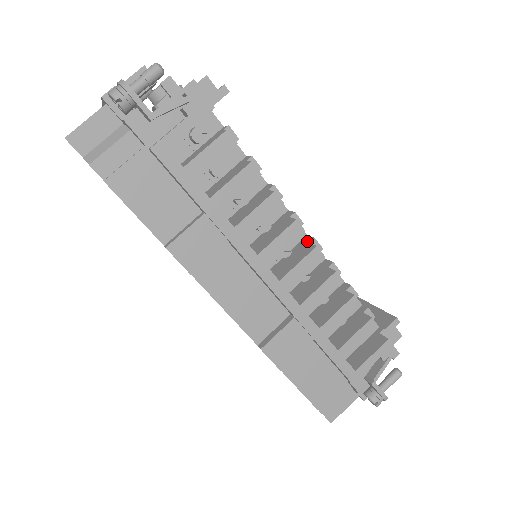
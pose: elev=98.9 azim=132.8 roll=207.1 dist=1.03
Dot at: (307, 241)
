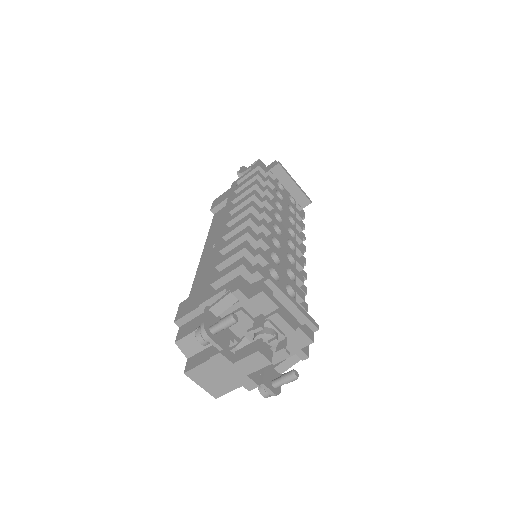
Dot at: (297, 255)
